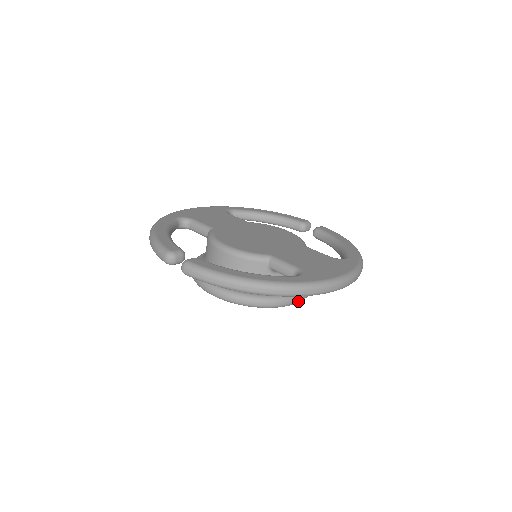
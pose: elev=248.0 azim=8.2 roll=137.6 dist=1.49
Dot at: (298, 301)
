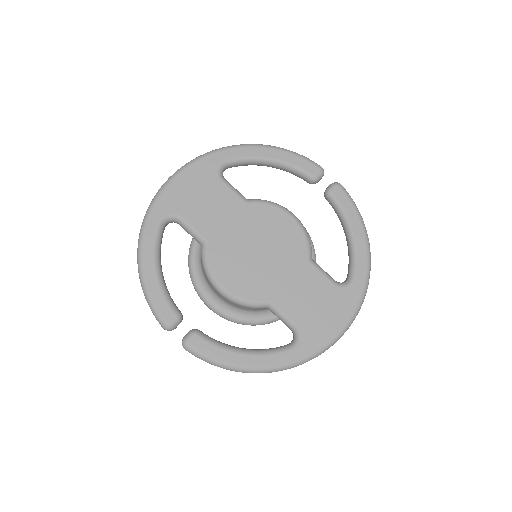
Dot at: occluded
